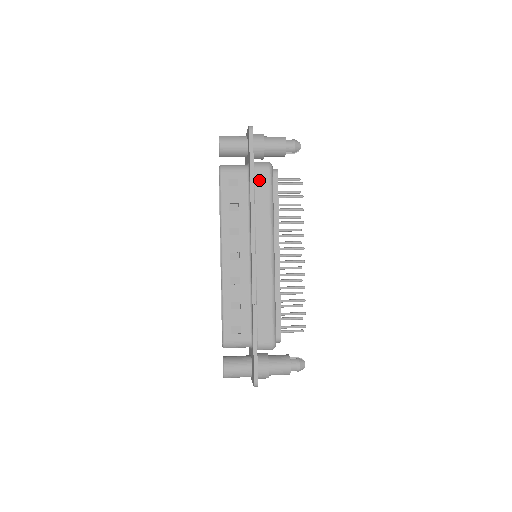
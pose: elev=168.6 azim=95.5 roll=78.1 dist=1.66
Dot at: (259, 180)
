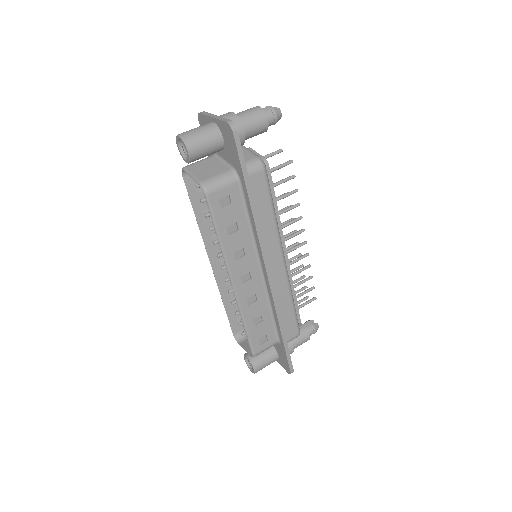
Dot at: (255, 188)
